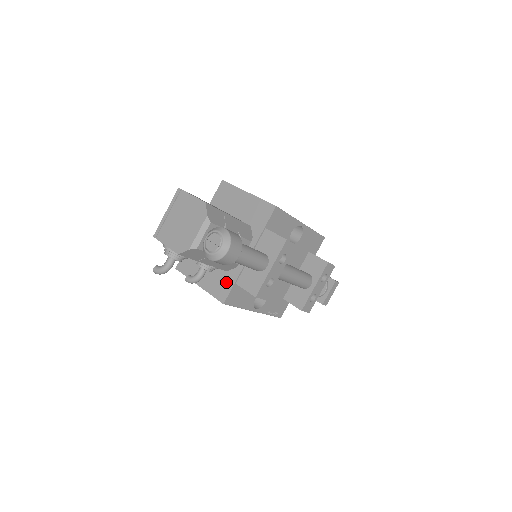
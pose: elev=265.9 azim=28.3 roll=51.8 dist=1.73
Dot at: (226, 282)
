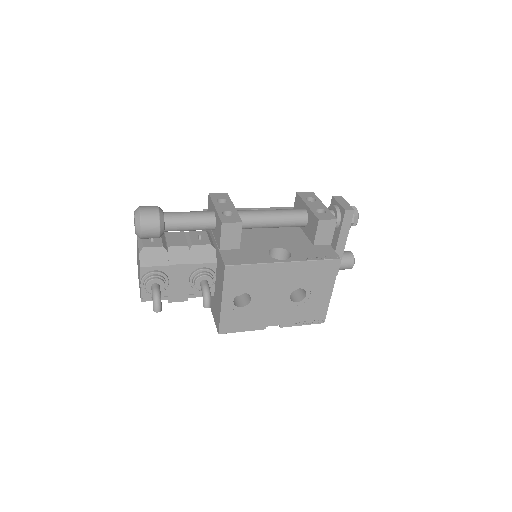
Dot at: (219, 263)
